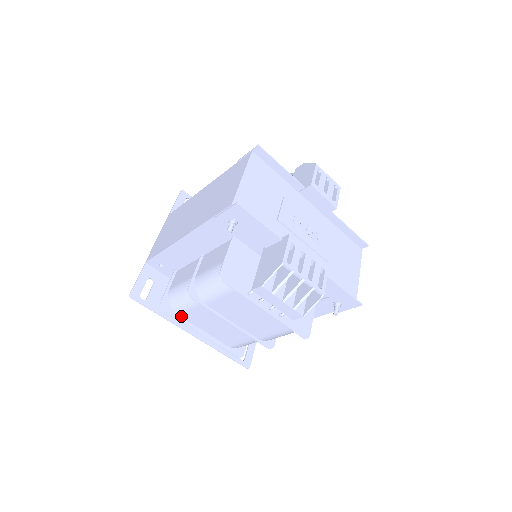
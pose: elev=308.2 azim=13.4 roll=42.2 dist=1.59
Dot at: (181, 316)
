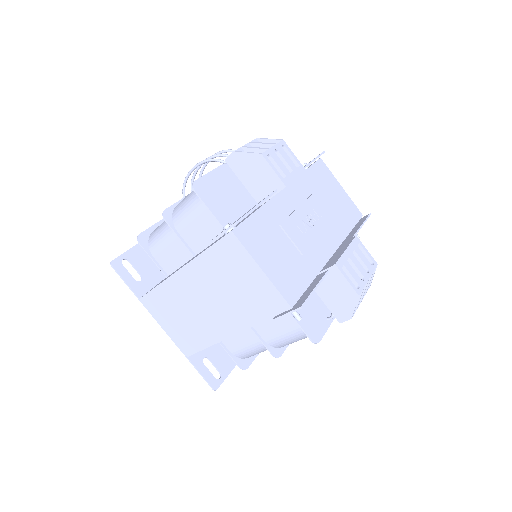
Dot at: occluded
